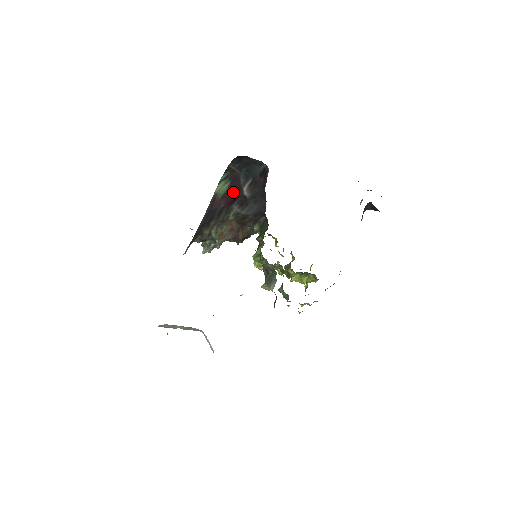
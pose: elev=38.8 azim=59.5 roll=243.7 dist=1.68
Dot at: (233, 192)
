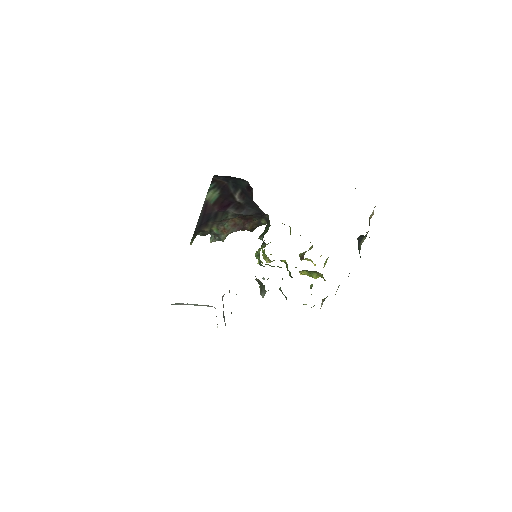
Dot at: (225, 198)
